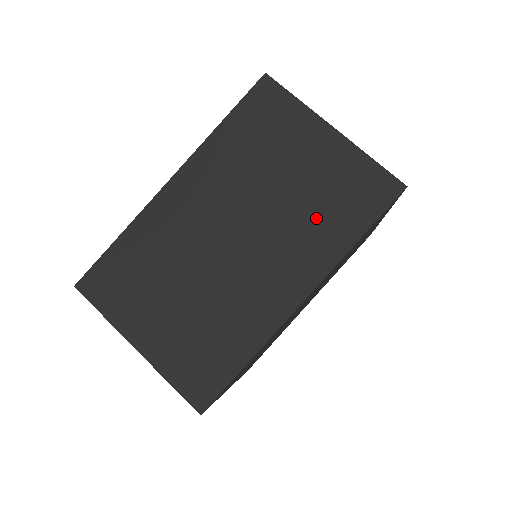
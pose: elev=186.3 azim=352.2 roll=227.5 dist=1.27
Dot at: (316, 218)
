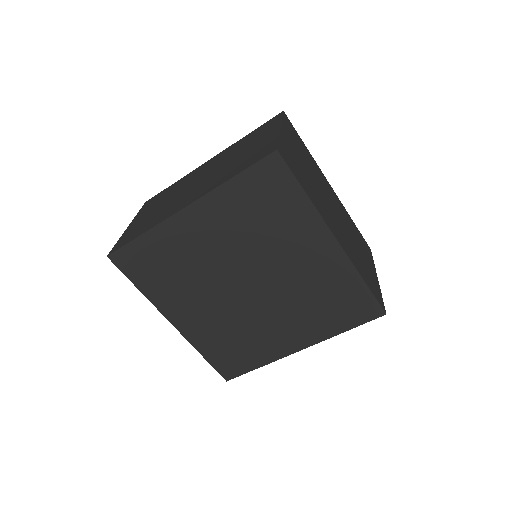
Dot at: (230, 169)
